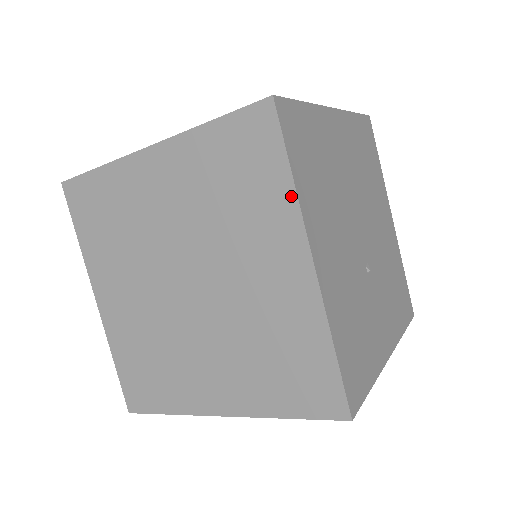
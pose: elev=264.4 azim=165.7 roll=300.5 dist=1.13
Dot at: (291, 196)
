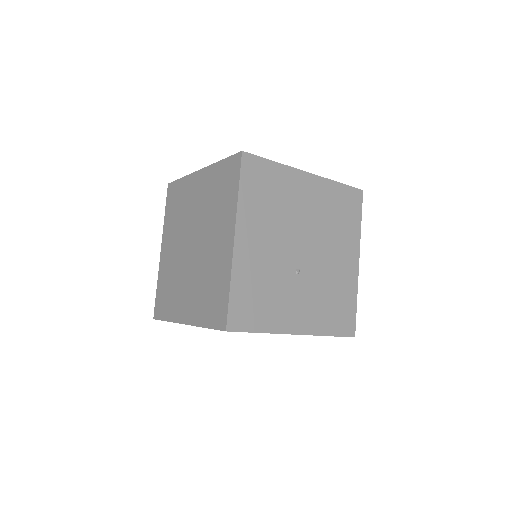
Dot at: (236, 202)
